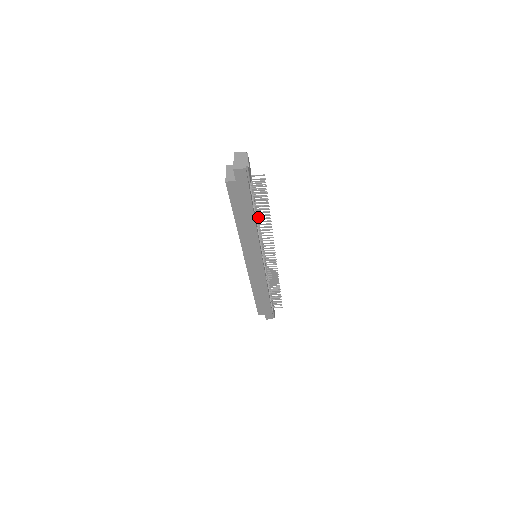
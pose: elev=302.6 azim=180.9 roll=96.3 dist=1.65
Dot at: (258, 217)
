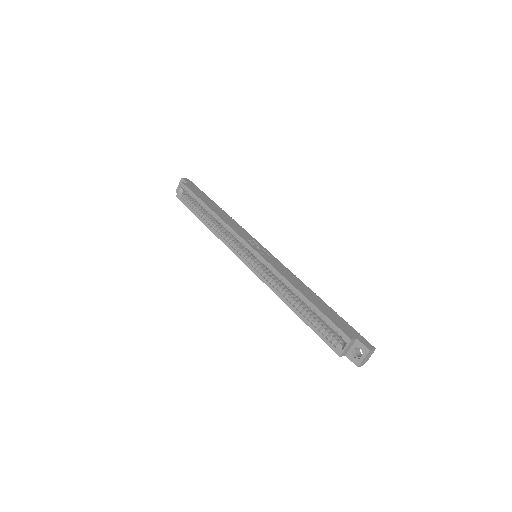
Dot at: occluded
